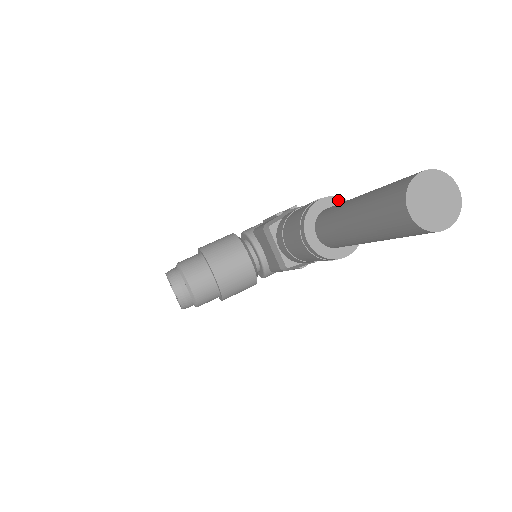
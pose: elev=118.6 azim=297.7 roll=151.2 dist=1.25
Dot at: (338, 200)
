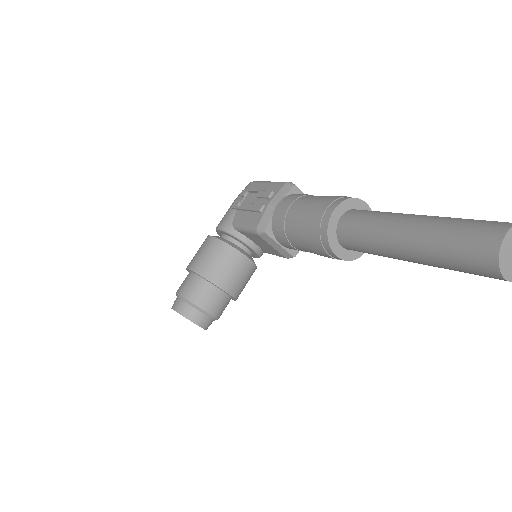
Dot at: (346, 203)
